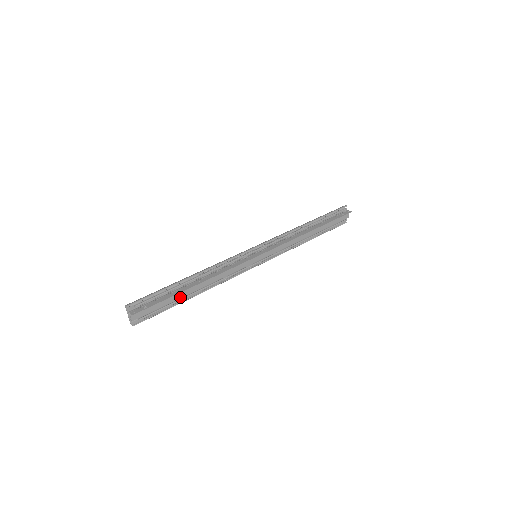
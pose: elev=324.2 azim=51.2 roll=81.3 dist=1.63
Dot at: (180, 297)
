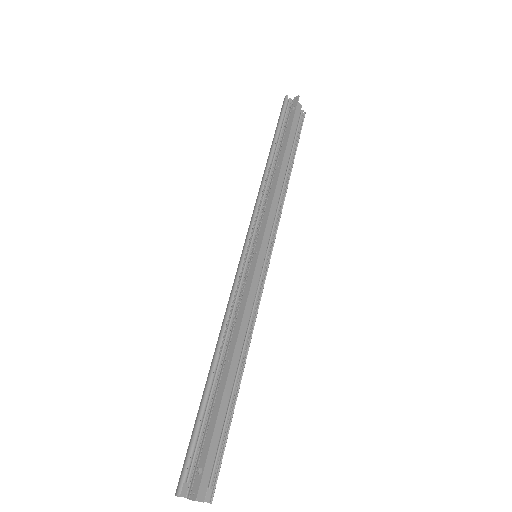
Dot at: (226, 404)
